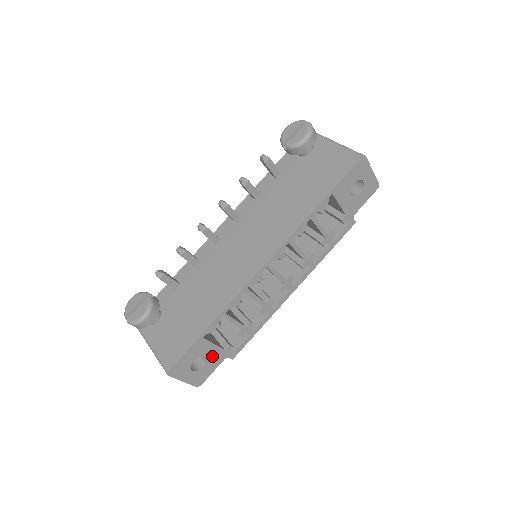
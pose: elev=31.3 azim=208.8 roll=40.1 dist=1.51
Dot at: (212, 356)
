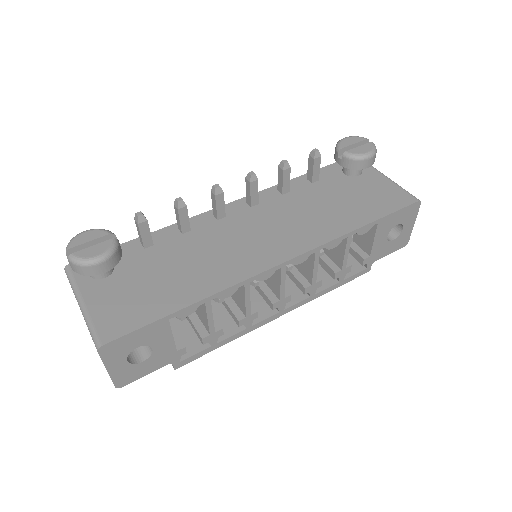
Dot at: (160, 352)
